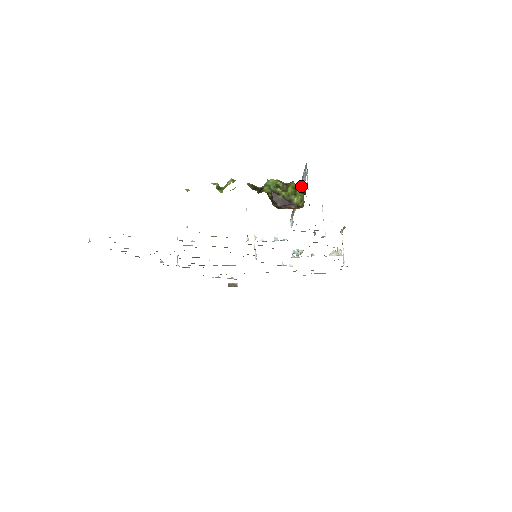
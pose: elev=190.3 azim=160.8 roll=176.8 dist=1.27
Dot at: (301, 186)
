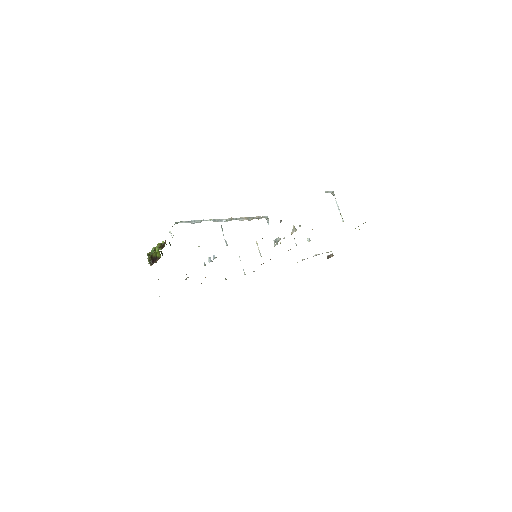
Dot at: (165, 242)
